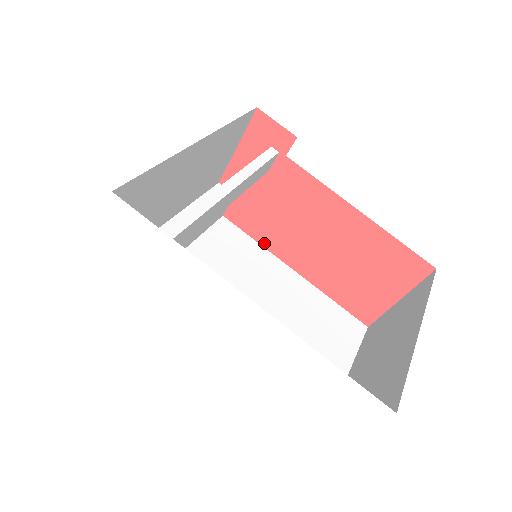
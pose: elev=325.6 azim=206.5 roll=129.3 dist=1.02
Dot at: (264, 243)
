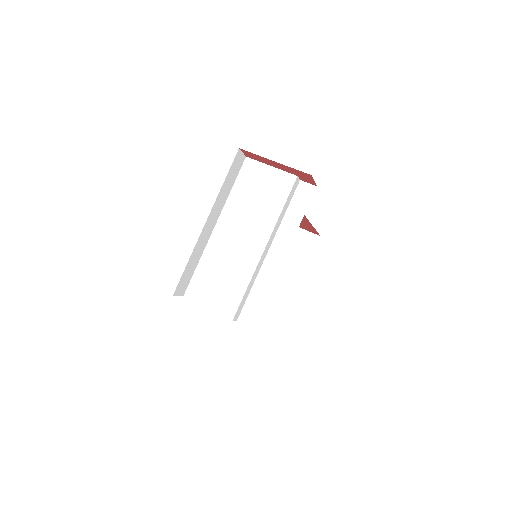
Dot at: occluded
